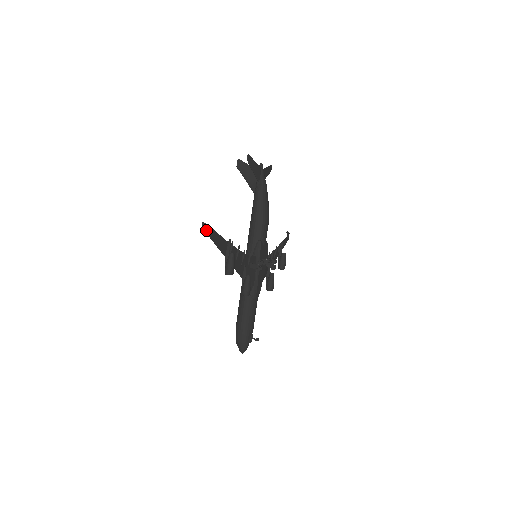
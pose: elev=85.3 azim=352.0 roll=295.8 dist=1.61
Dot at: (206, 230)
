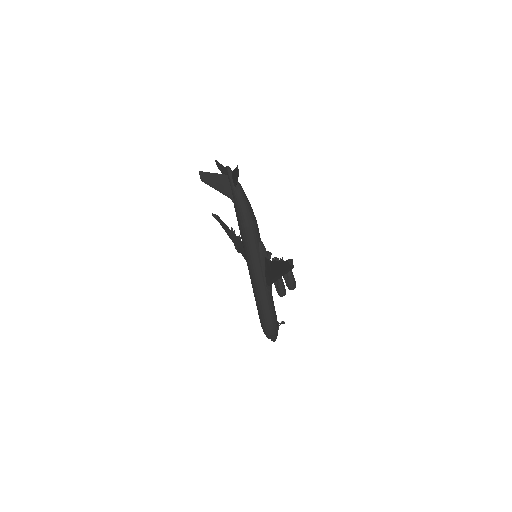
Dot at: (292, 265)
